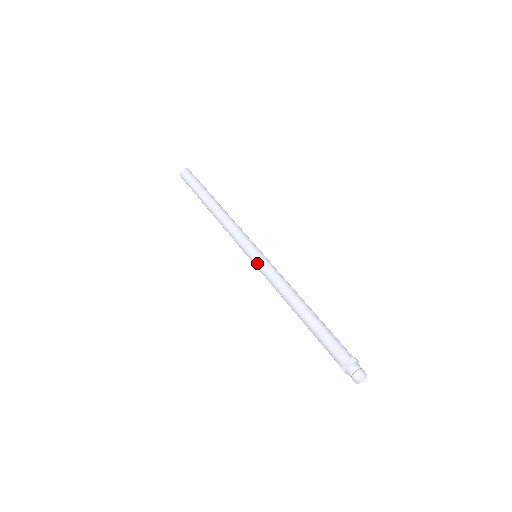
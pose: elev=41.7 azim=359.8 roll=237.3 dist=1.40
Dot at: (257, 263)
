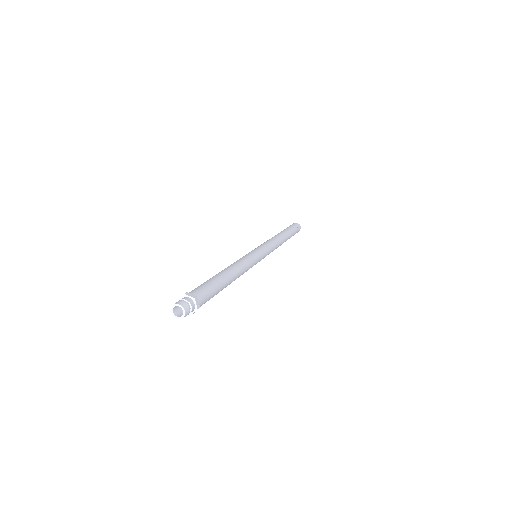
Dot at: (248, 253)
